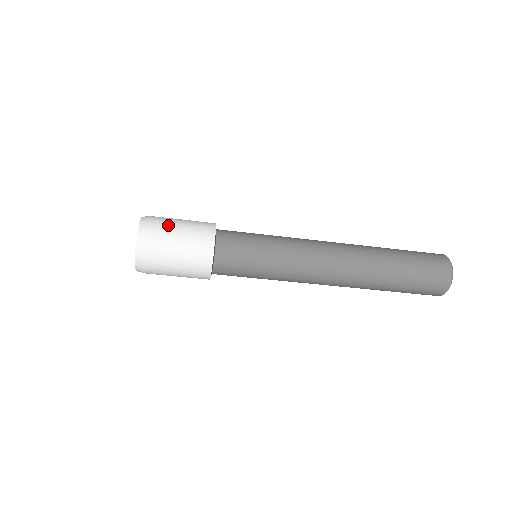
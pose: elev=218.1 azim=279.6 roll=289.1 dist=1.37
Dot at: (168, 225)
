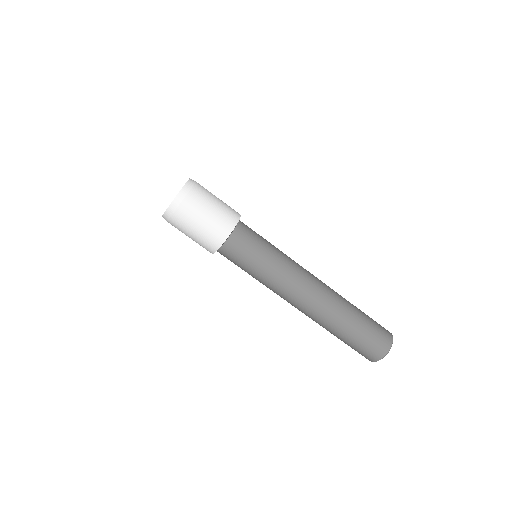
Dot at: occluded
